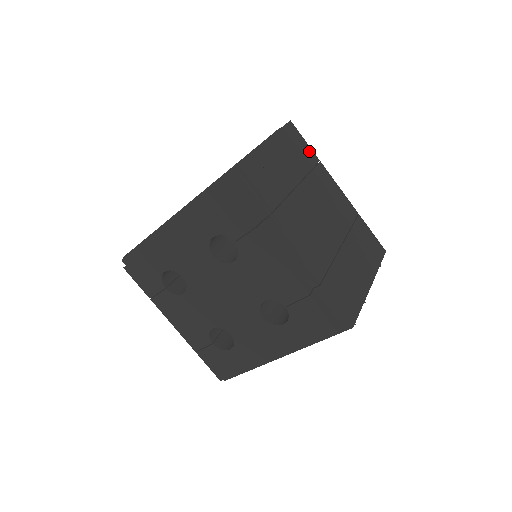
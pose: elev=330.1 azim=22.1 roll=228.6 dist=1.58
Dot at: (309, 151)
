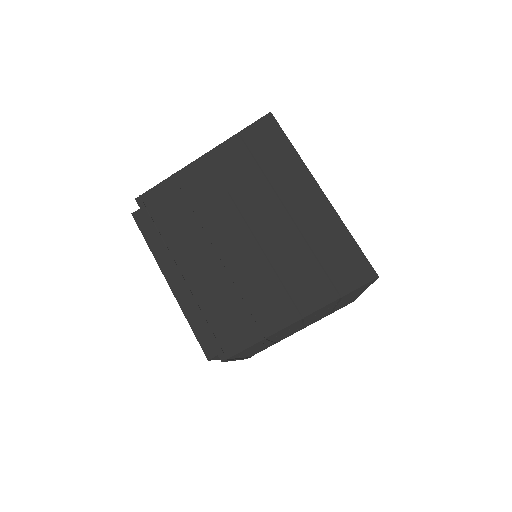
Dot at: occluded
